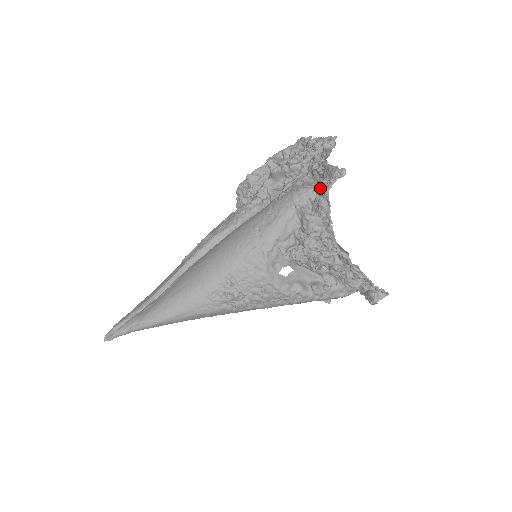
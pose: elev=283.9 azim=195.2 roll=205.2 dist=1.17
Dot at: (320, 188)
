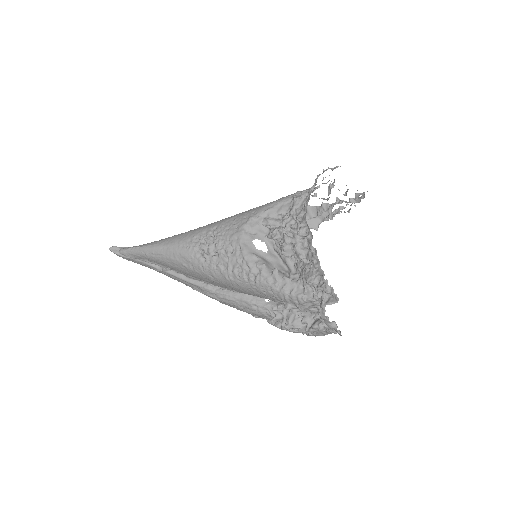
Dot at: (319, 185)
